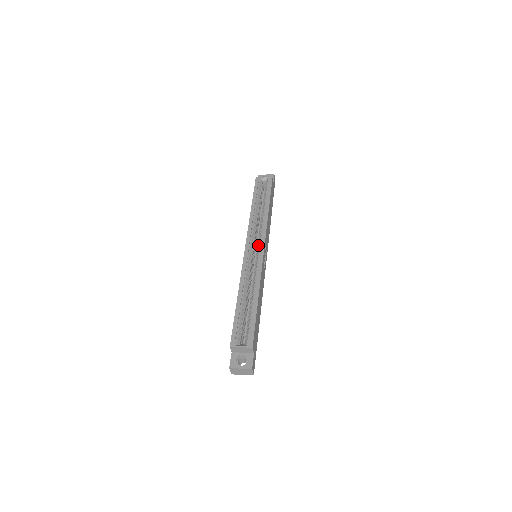
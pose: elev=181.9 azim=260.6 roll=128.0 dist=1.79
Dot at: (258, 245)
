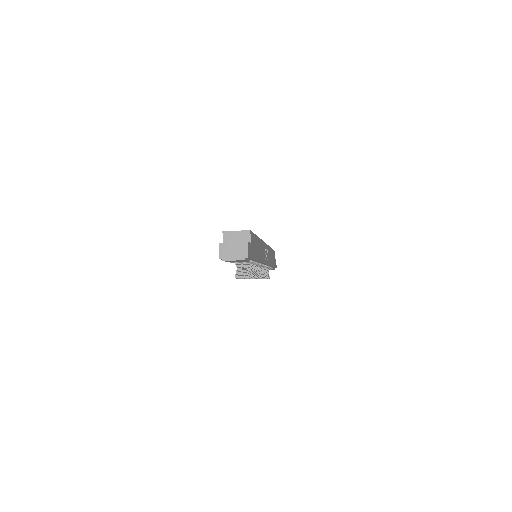
Dot at: occluded
